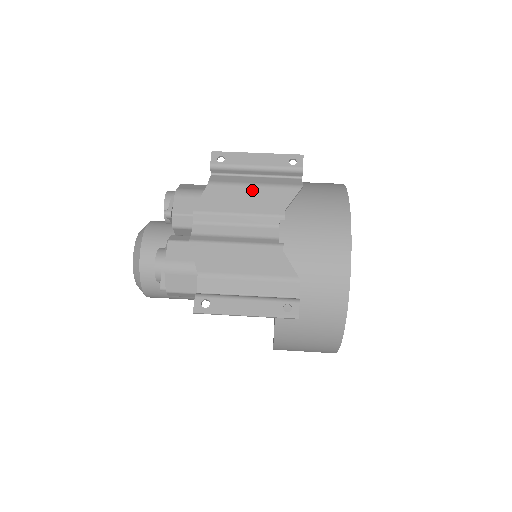
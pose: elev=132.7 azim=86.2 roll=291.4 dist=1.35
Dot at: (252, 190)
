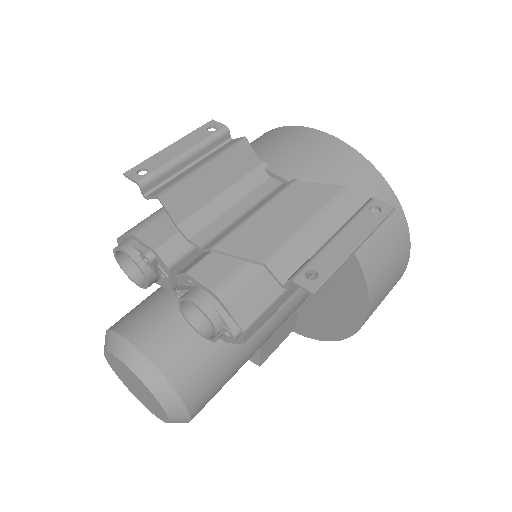
Dot at: (208, 169)
